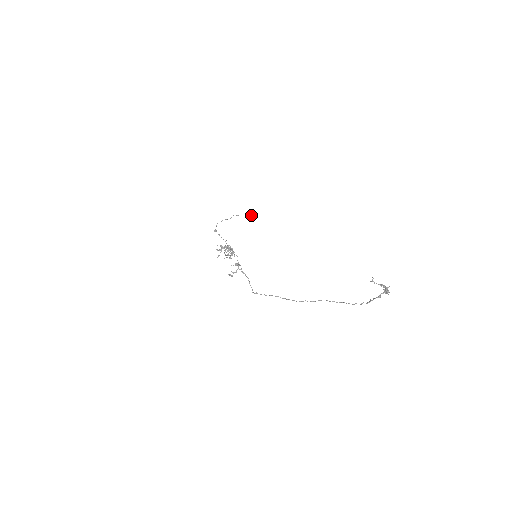
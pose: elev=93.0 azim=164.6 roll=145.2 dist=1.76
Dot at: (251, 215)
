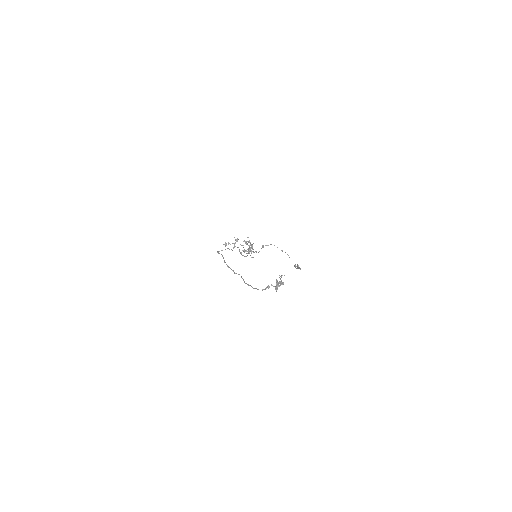
Dot at: (297, 267)
